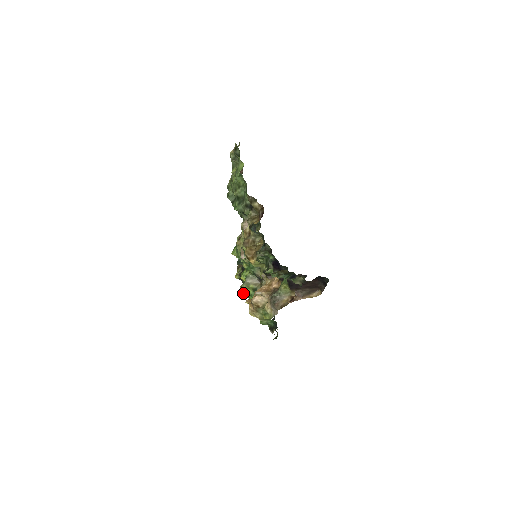
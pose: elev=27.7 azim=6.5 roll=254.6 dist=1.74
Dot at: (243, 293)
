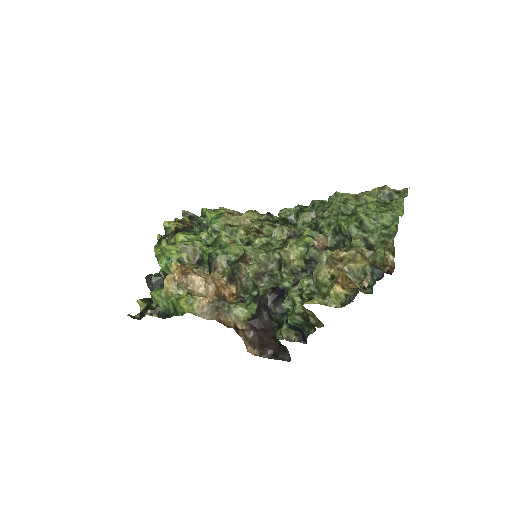
Dot at: (166, 247)
